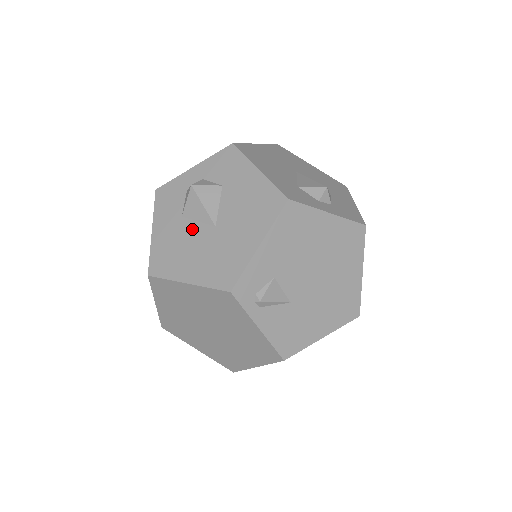
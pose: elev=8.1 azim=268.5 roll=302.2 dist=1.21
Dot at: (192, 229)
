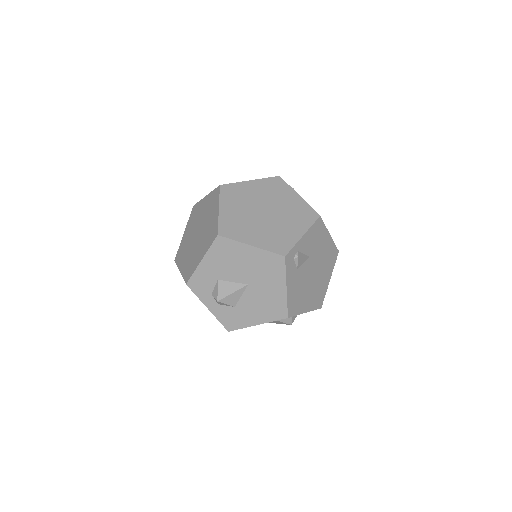
Dot at: occluded
